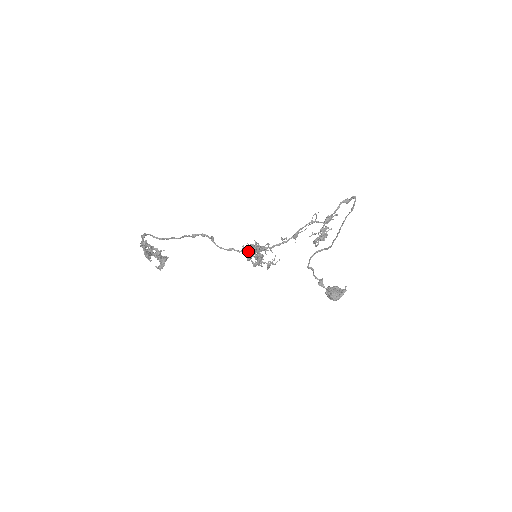
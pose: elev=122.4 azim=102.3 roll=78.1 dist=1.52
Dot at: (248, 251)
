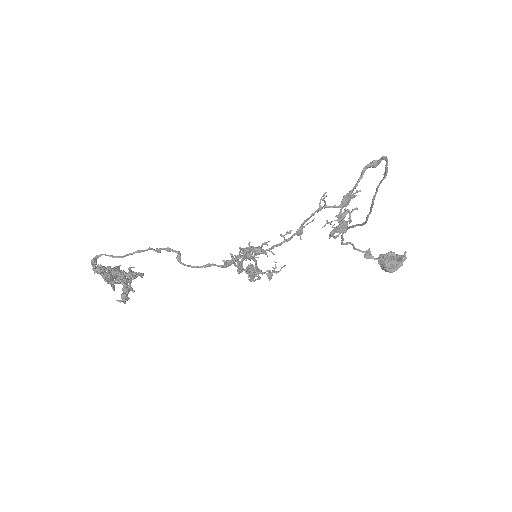
Dot at: (236, 260)
